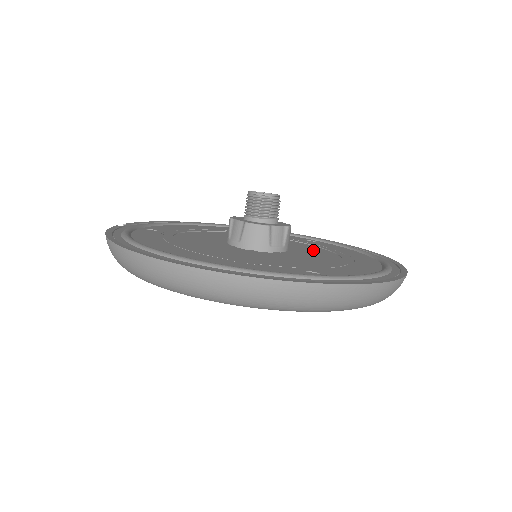
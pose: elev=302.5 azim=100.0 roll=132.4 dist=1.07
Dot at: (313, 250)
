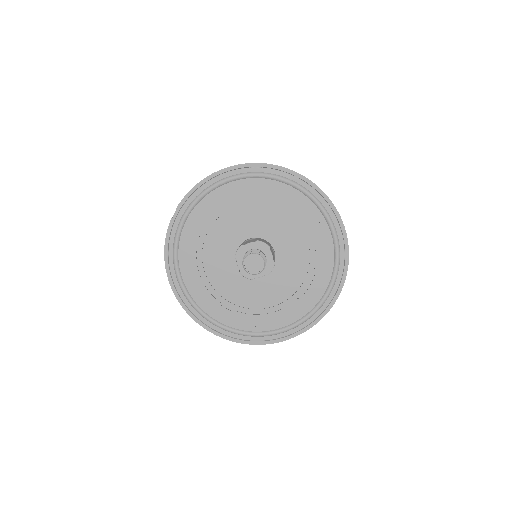
Dot at: (296, 258)
